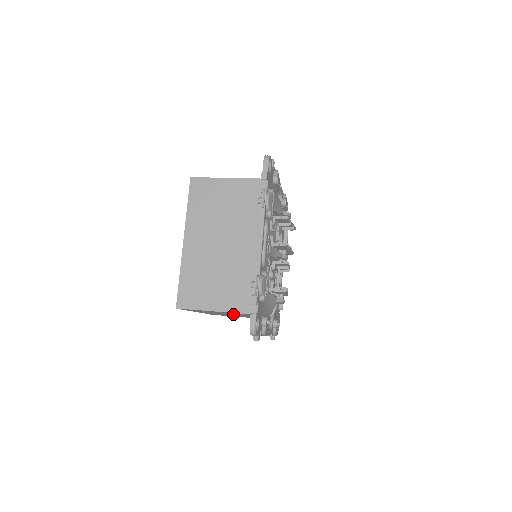
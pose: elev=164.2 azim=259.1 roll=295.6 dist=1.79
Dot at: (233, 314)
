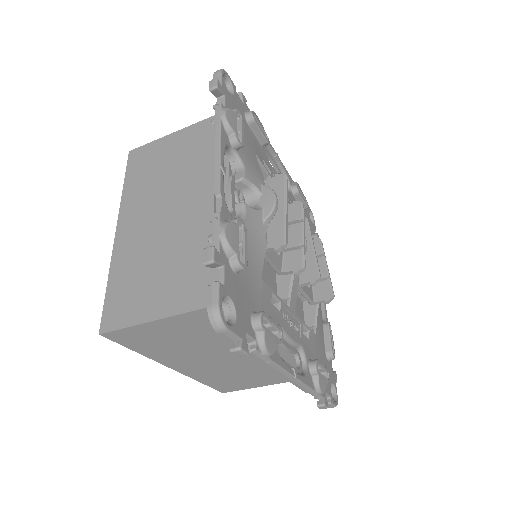
Dot at: (182, 185)
